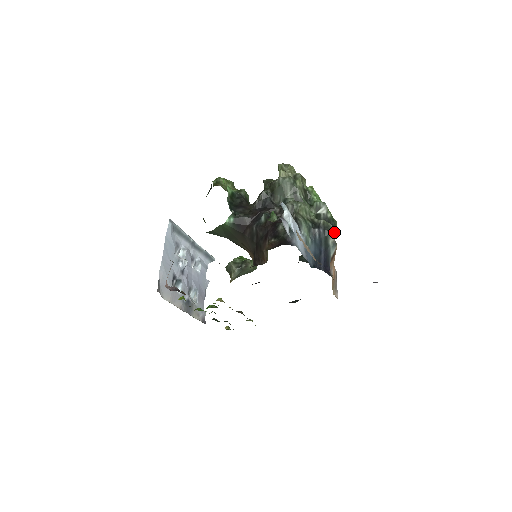
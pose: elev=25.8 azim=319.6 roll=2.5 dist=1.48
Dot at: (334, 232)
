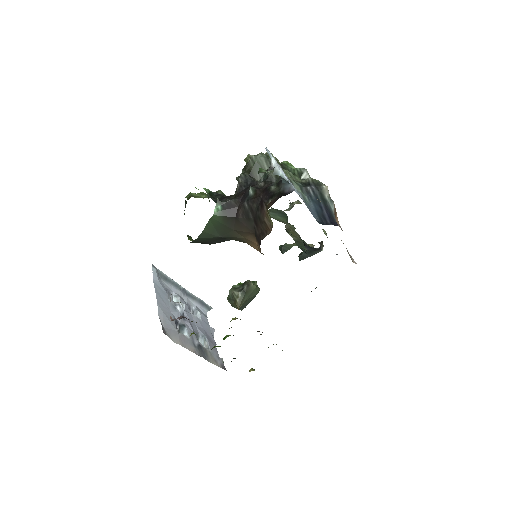
Dot at: (326, 186)
